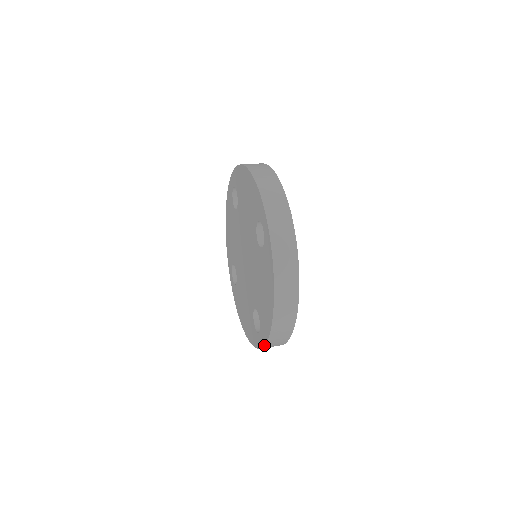
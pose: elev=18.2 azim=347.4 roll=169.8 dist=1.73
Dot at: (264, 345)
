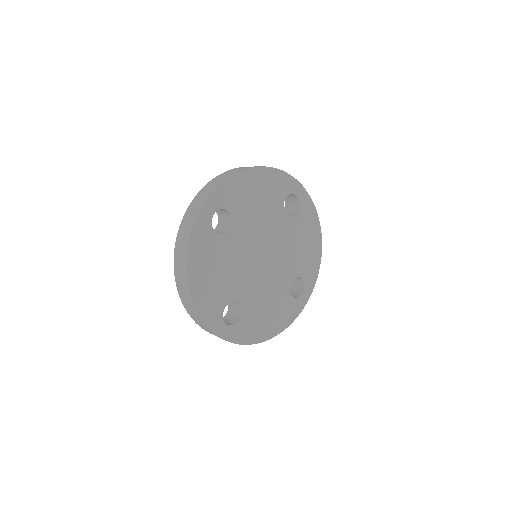
Dot at: (198, 324)
